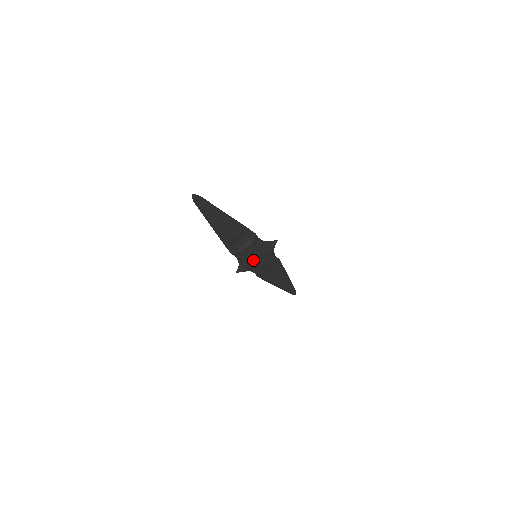
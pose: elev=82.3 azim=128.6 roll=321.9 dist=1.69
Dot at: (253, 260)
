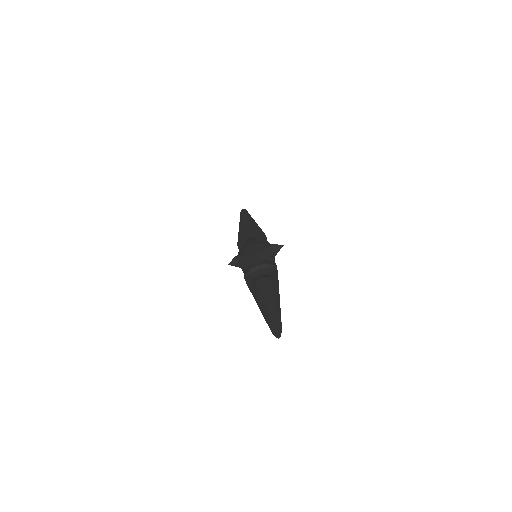
Dot at: occluded
